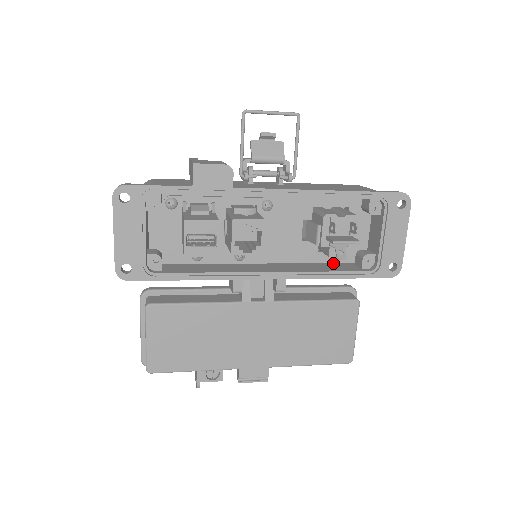
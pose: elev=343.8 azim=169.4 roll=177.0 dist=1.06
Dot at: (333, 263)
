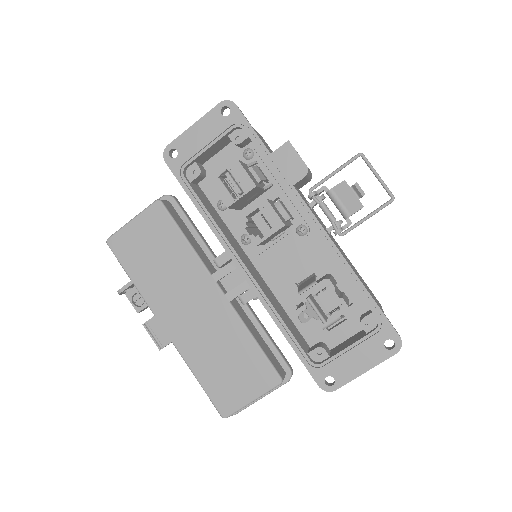
Dot at: (297, 328)
